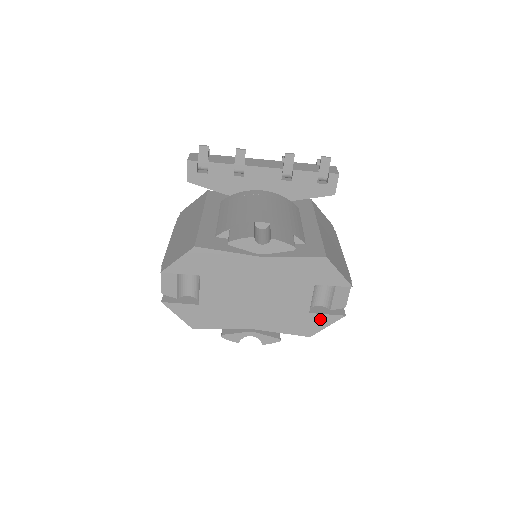
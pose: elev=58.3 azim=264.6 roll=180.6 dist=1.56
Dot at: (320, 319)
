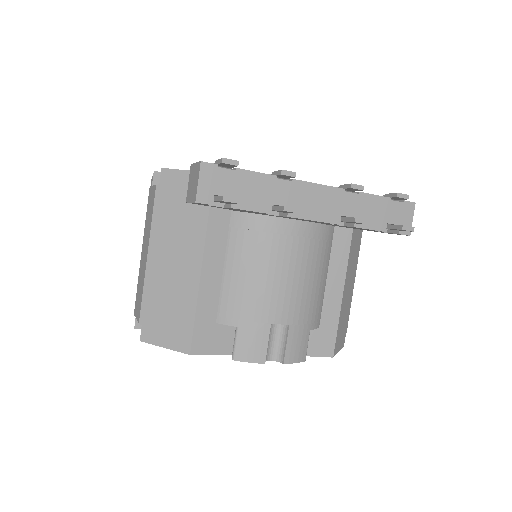
Dot at: occluded
